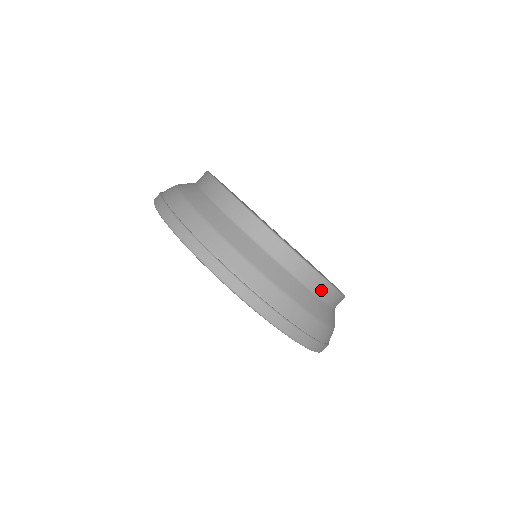
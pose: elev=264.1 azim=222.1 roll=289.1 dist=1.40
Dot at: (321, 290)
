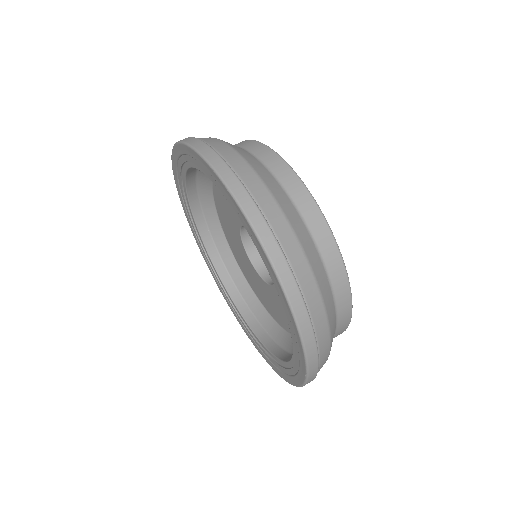
Dot at: (342, 310)
